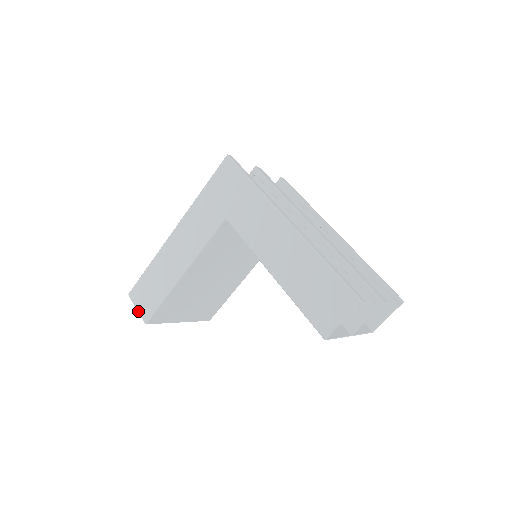
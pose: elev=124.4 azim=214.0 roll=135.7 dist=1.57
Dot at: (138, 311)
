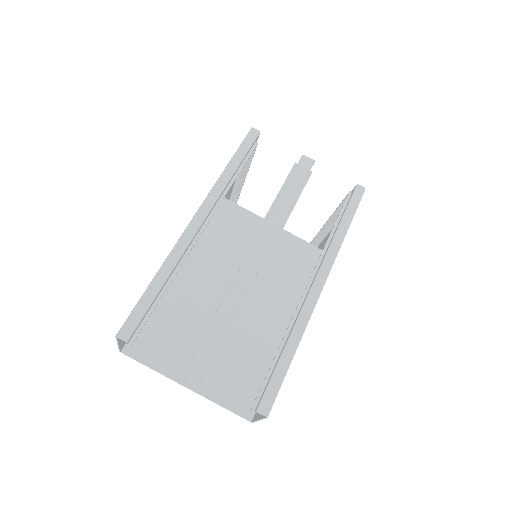
Dot at: occluded
